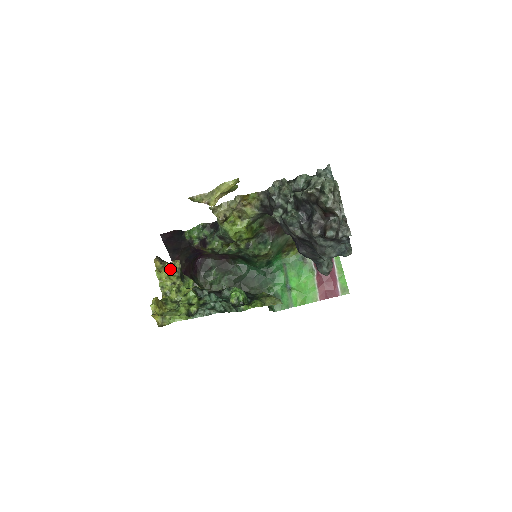
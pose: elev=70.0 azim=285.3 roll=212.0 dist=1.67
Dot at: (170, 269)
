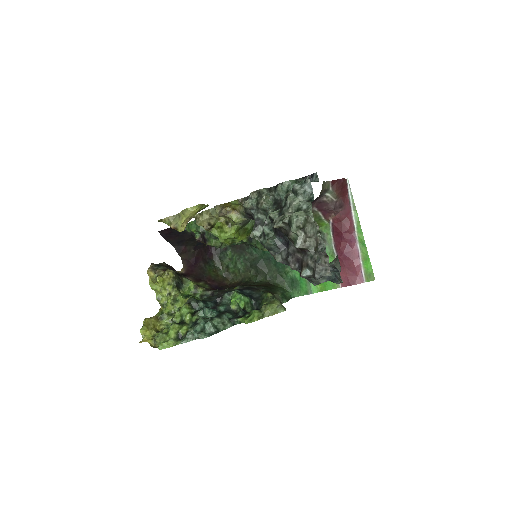
Dot at: (164, 279)
